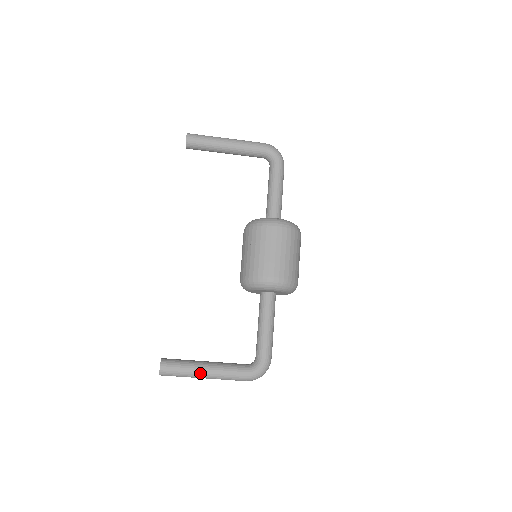
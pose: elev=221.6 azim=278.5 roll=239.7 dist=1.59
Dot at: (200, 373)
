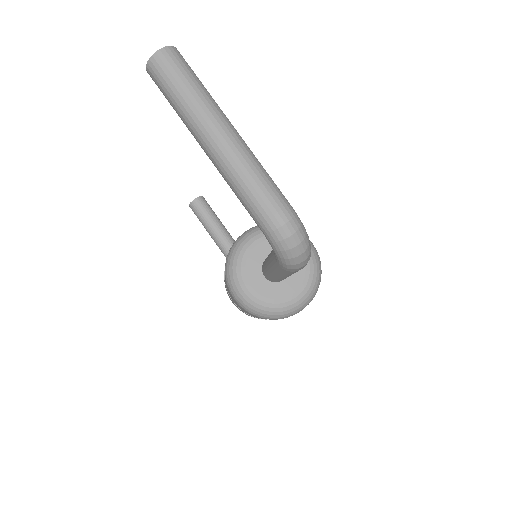
Dot at: (227, 119)
